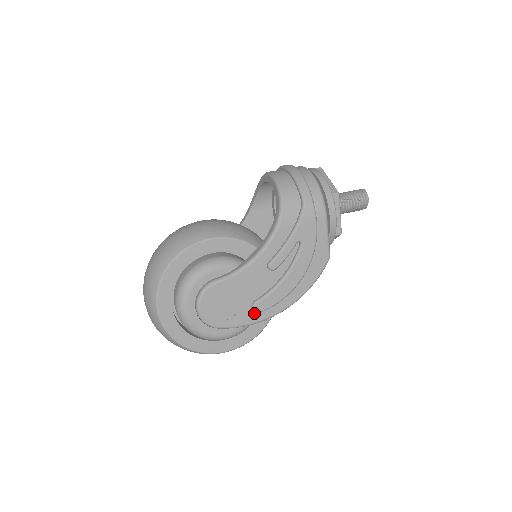
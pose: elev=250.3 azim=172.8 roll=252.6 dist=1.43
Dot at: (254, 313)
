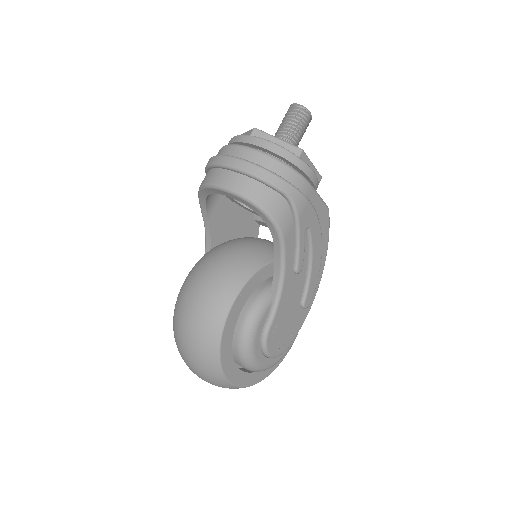
Dot at: (305, 308)
